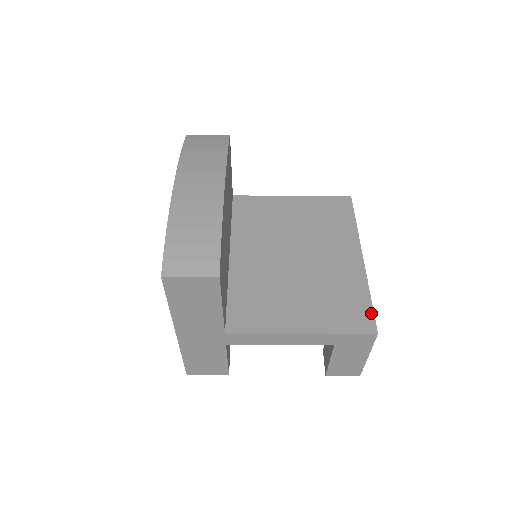
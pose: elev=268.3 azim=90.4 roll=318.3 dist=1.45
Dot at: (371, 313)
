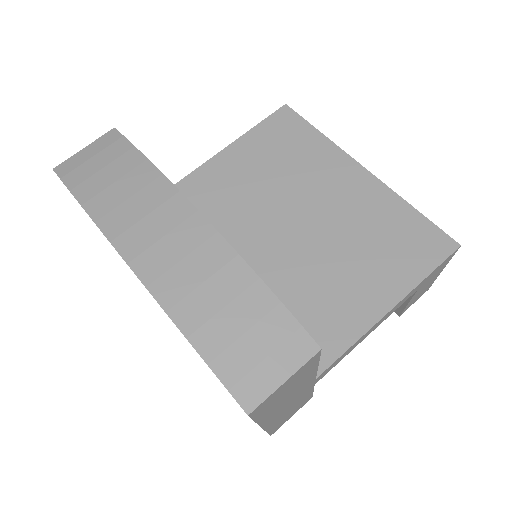
Dot at: (434, 227)
